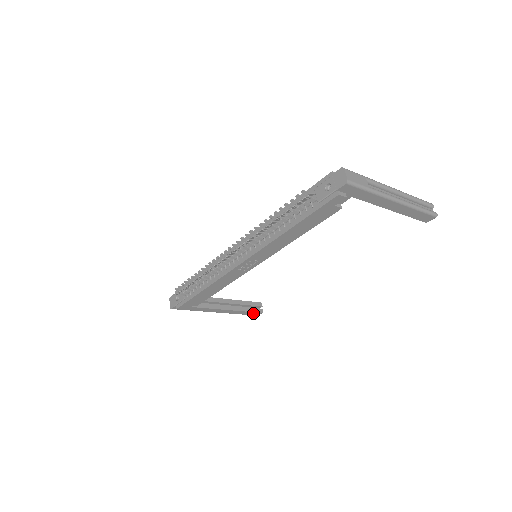
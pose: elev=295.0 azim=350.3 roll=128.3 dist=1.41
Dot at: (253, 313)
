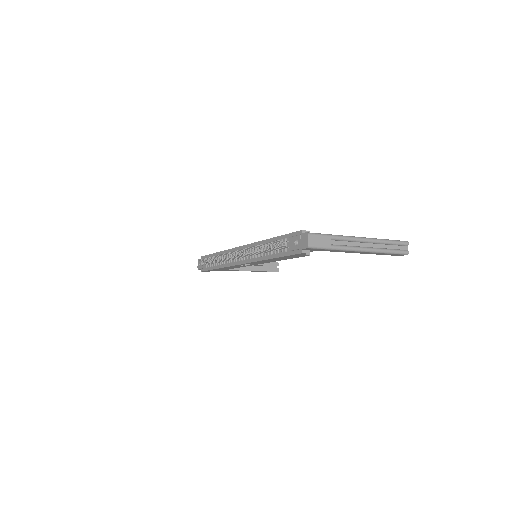
Dot at: (270, 271)
